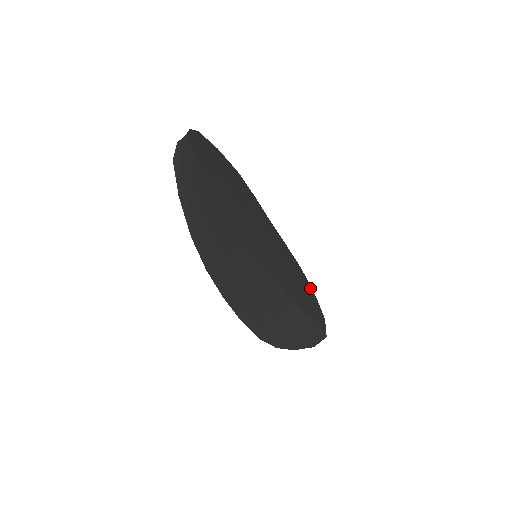
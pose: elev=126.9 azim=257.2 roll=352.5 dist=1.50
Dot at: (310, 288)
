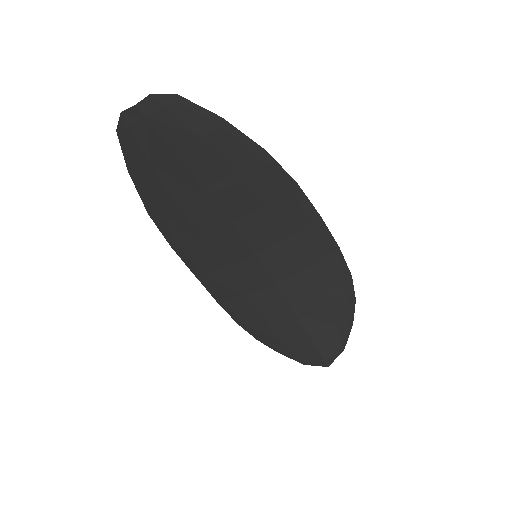
Dot at: (349, 310)
